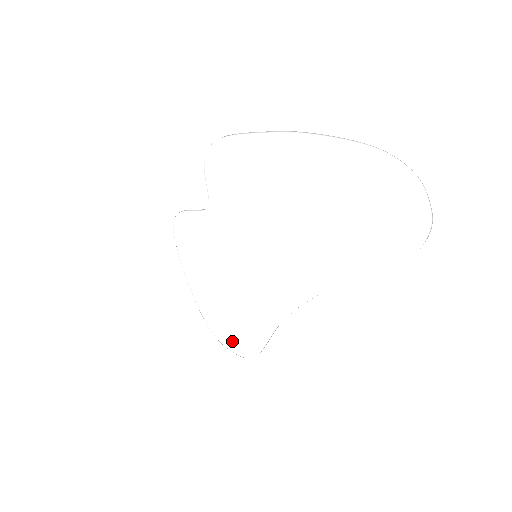
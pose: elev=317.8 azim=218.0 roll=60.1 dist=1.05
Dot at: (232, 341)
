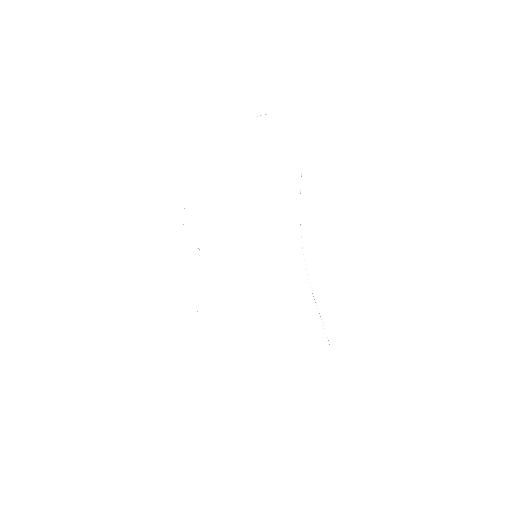
Dot at: (308, 364)
